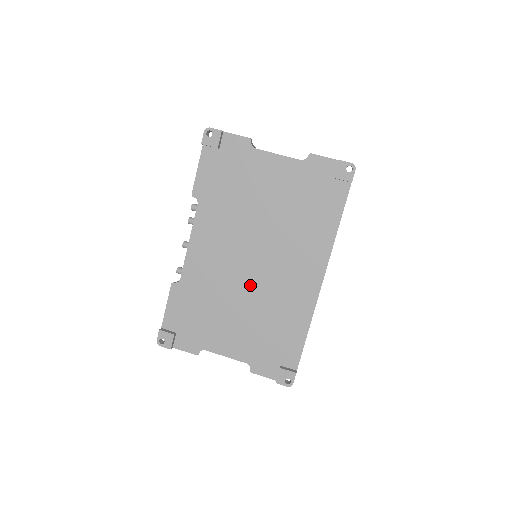
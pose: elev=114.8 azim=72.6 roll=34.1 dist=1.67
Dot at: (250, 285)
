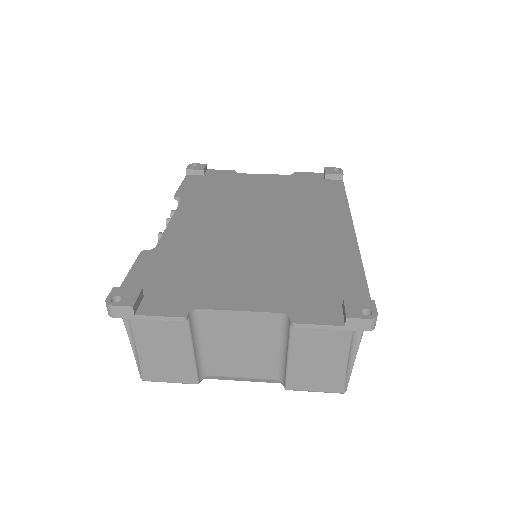
Dot at: (260, 240)
